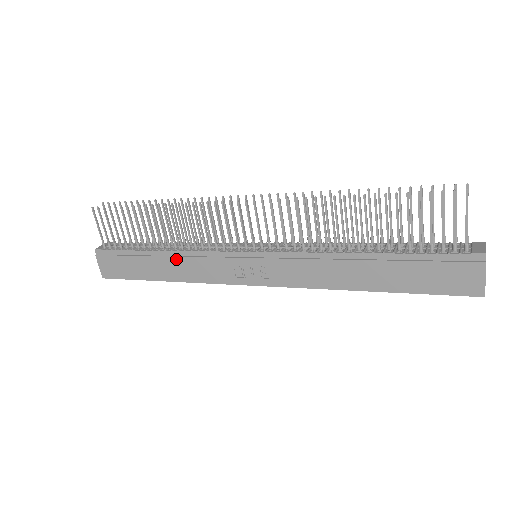
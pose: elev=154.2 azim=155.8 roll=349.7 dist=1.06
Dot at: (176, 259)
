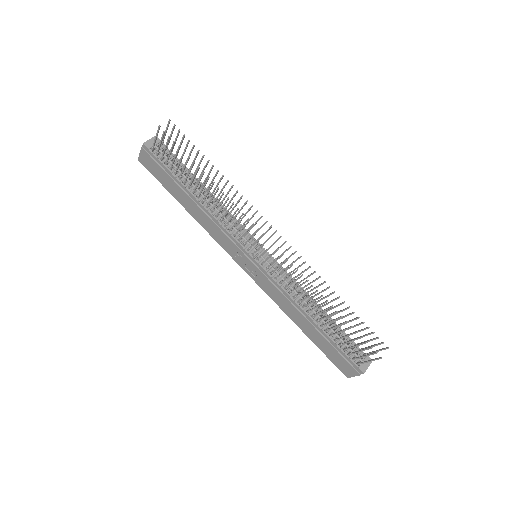
Dot at: (203, 212)
